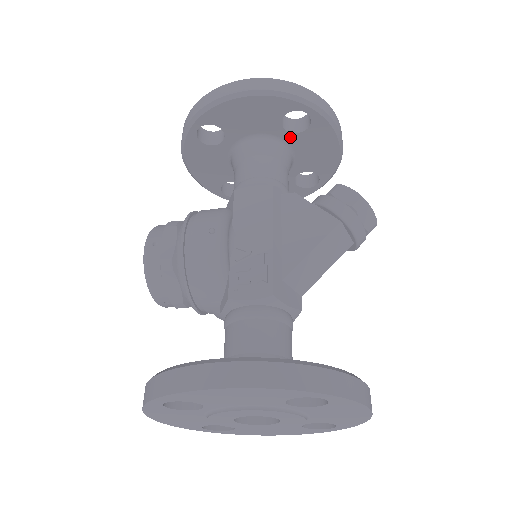
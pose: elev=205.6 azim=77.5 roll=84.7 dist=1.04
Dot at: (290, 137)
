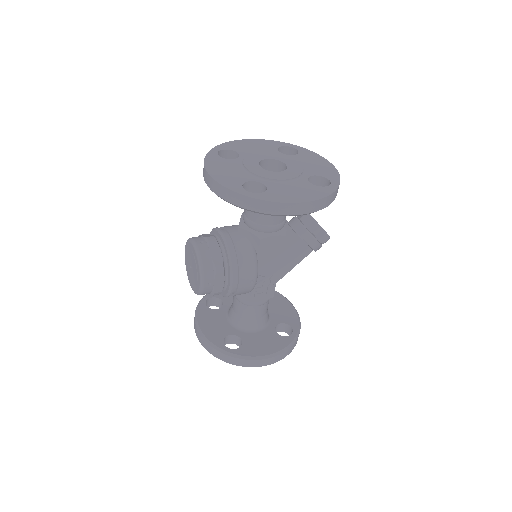
Dot at: occluded
